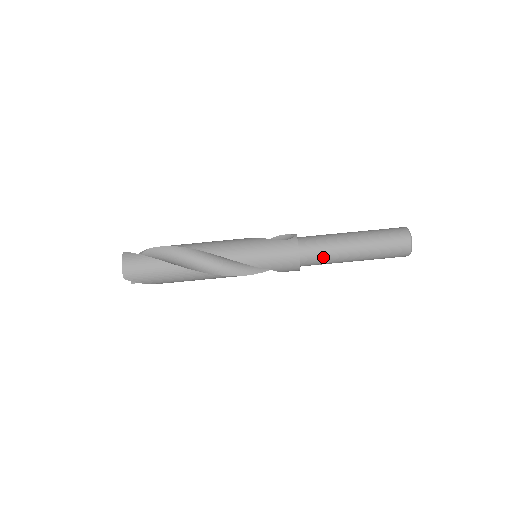
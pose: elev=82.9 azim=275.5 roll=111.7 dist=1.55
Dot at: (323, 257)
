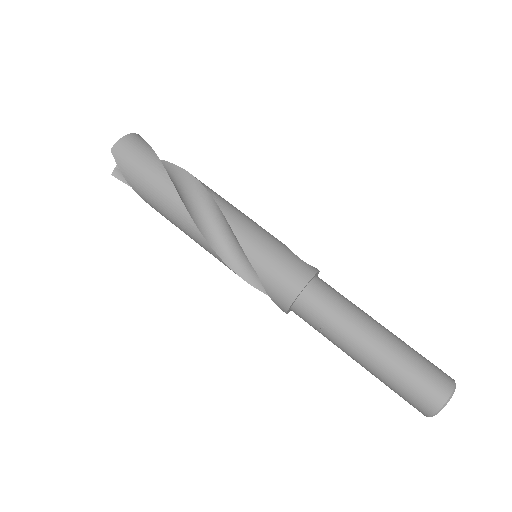
Dot at: (329, 316)
